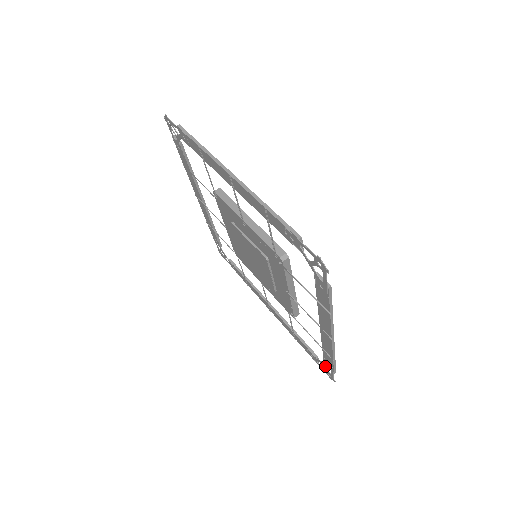
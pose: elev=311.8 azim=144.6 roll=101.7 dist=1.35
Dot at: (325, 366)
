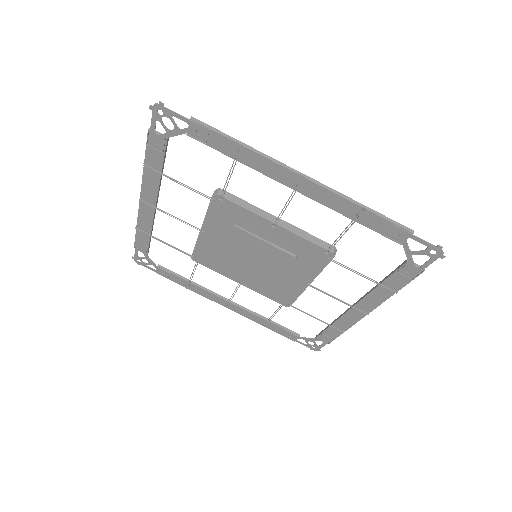
Dot at: (314, 341)
